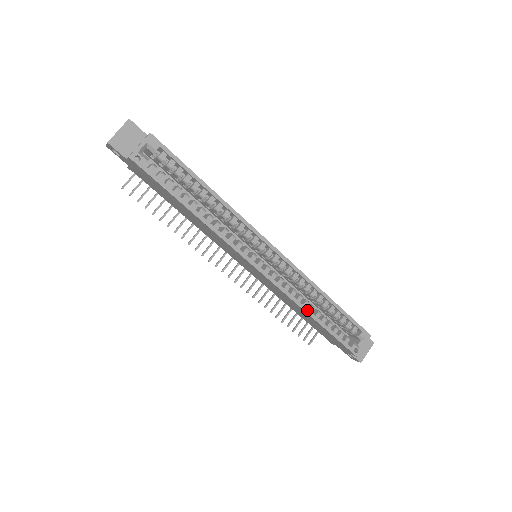
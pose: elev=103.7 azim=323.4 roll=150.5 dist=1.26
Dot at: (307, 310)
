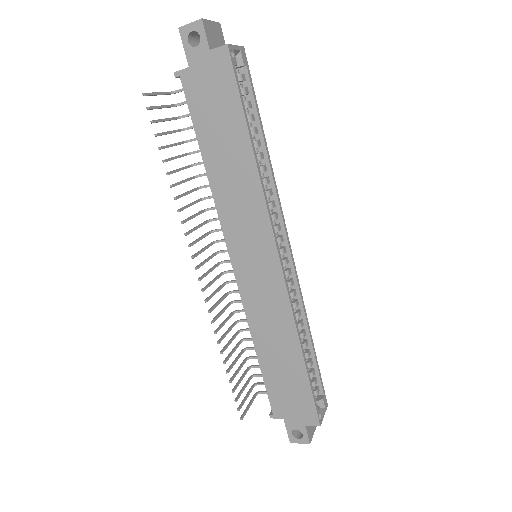
Dot at: (300, 338)
